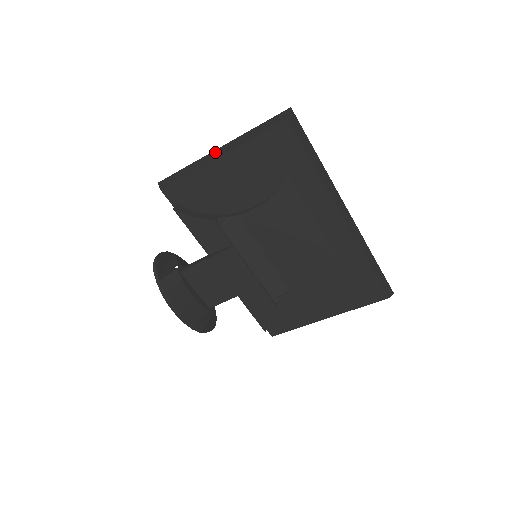
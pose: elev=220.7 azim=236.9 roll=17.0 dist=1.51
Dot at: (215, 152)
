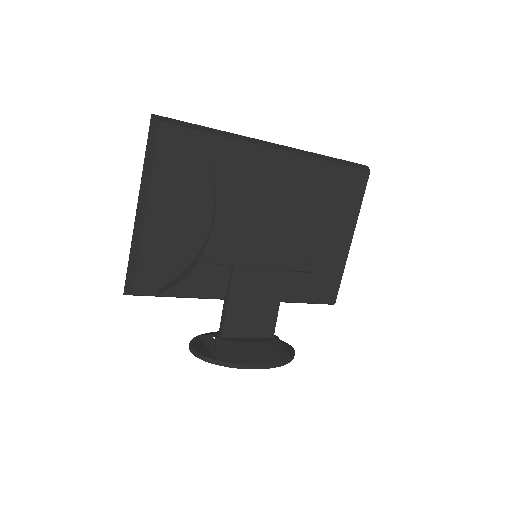
Dot at: (137, 215)
